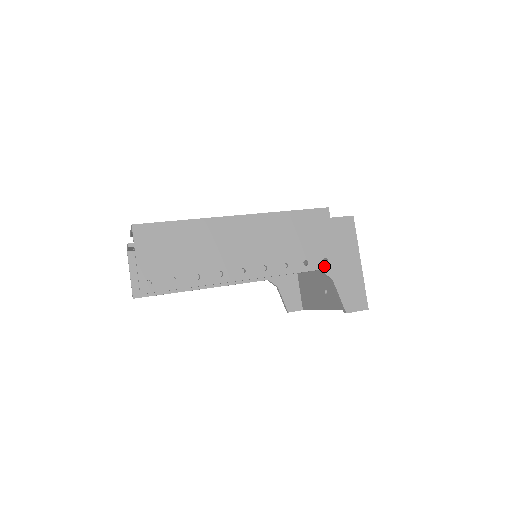
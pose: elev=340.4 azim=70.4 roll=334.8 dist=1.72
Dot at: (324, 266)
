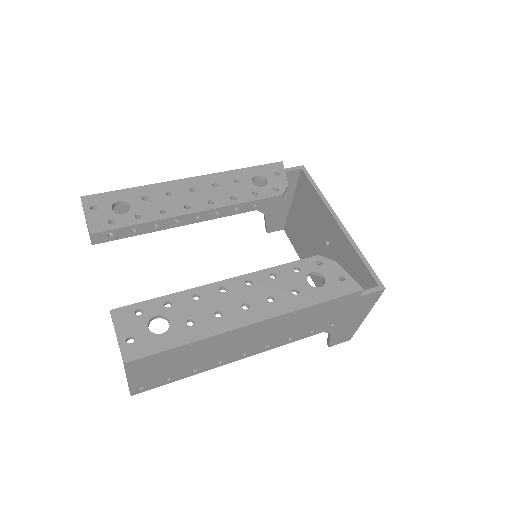
Dot at: (328, 329)
